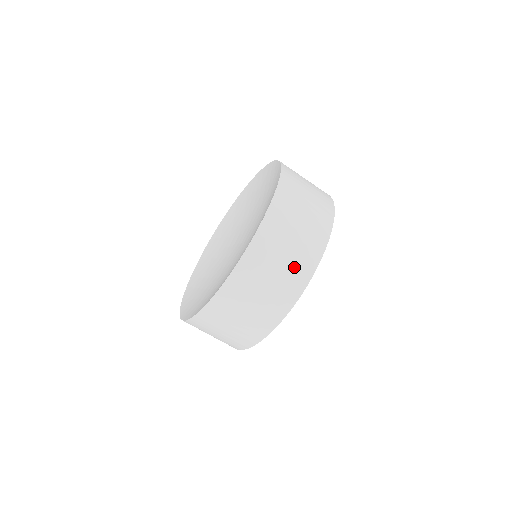
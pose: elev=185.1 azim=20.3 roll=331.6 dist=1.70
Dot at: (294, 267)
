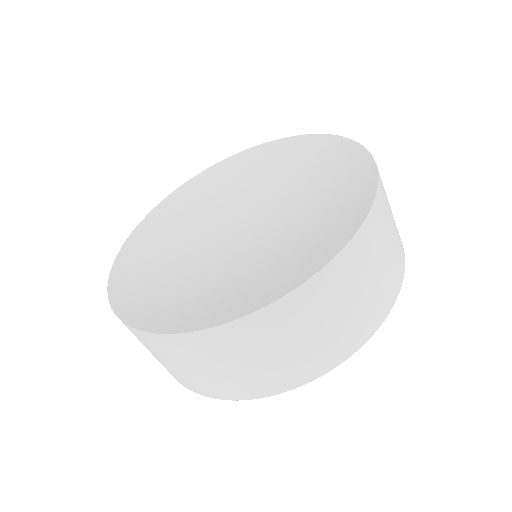
Dot at: occluded
